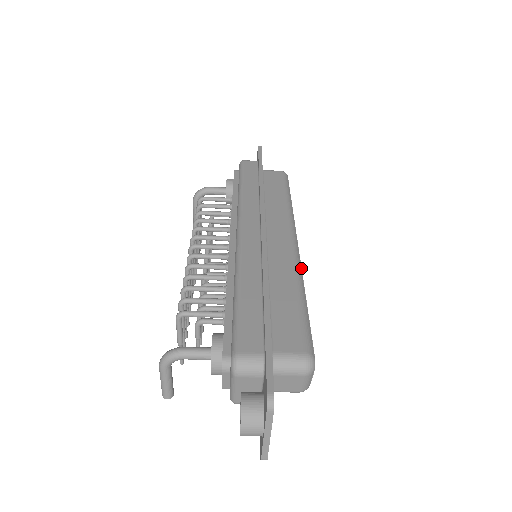
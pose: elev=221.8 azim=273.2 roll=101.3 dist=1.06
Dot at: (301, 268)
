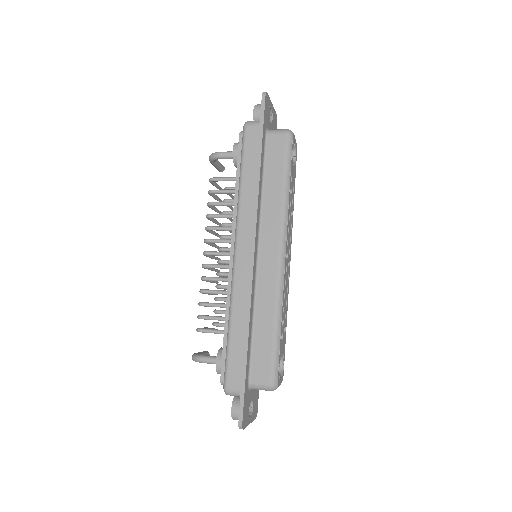
Dot at: (283, 290)
